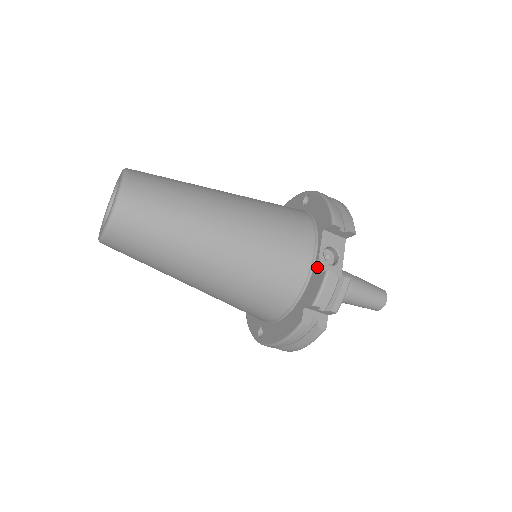
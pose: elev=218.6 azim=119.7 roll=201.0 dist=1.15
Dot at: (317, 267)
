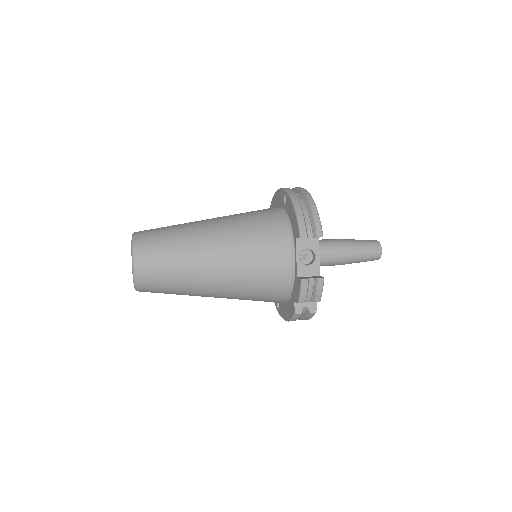
Dot at: (296, 272)
